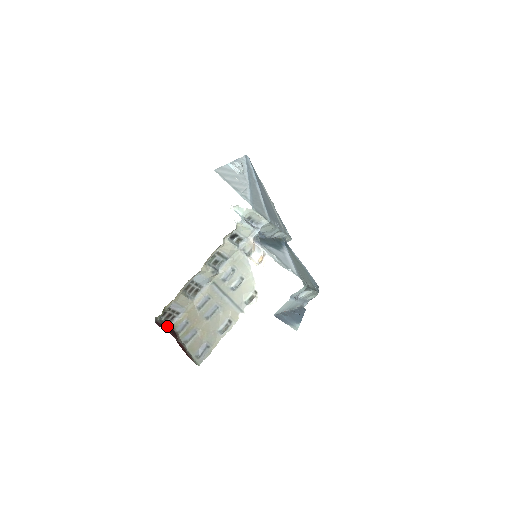
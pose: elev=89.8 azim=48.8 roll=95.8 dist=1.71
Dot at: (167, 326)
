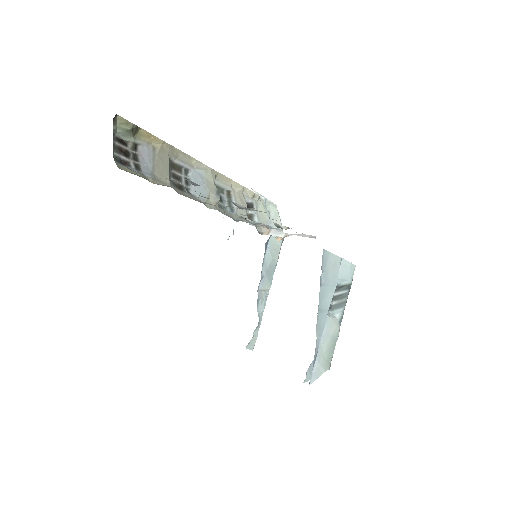
Dot at: occluded
